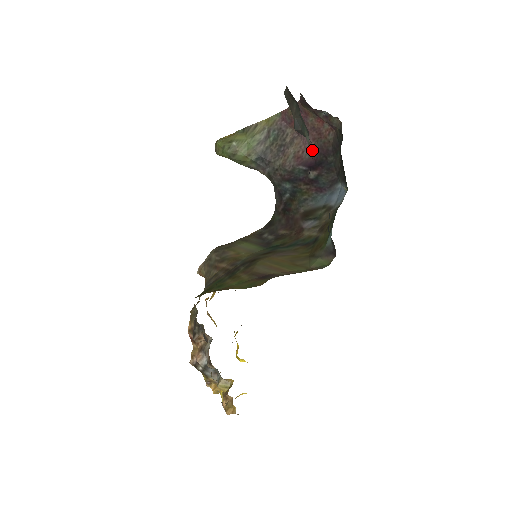
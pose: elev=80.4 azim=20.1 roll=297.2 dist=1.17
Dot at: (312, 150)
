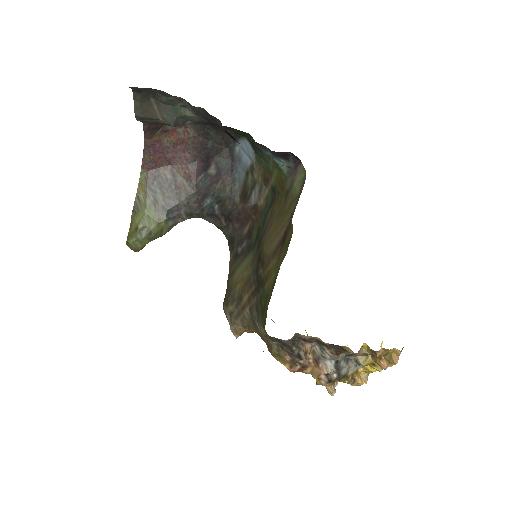
Dot at: (192, 159)
